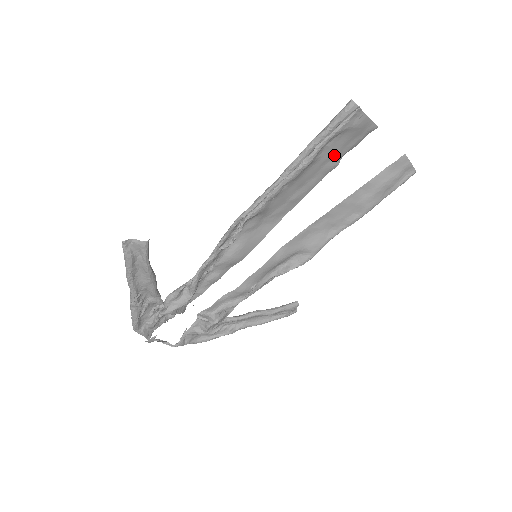
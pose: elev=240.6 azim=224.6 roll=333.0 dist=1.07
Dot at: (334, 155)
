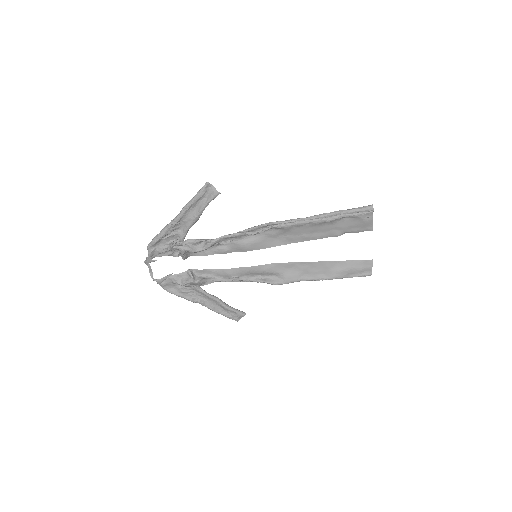
Dot at: (343, 228)
